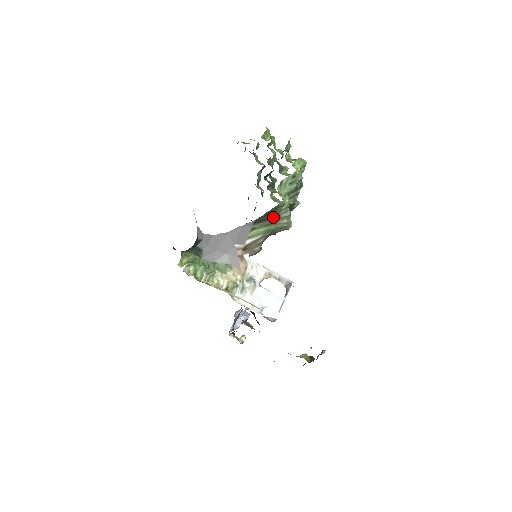
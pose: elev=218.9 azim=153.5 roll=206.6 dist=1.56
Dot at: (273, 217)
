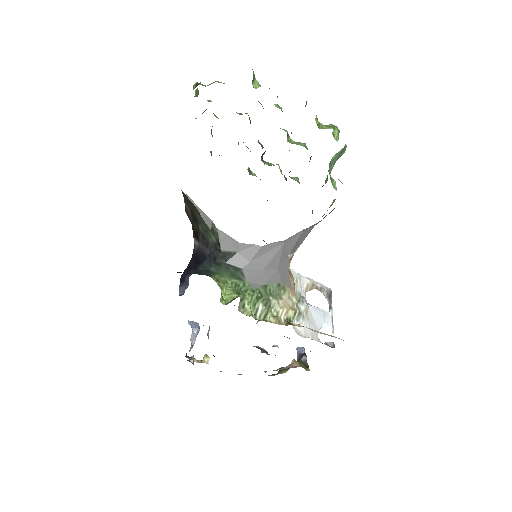
Dot at: (331, 211)
